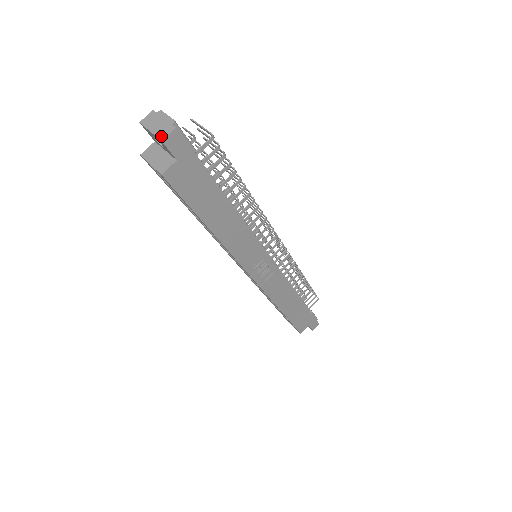
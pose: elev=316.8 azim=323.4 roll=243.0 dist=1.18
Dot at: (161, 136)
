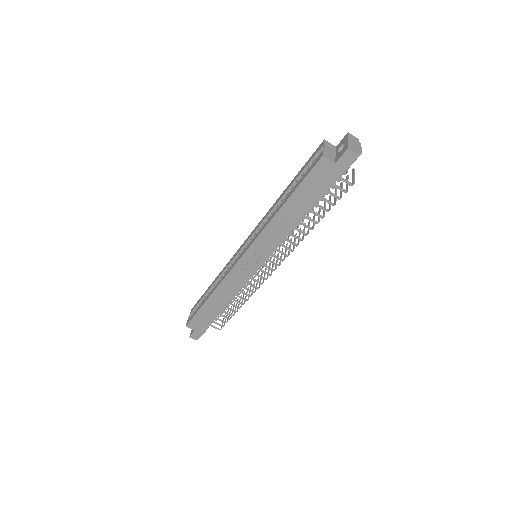
Dot at: (350, 147)
